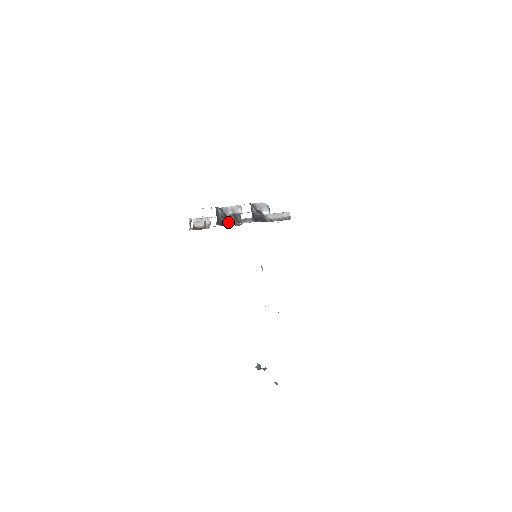
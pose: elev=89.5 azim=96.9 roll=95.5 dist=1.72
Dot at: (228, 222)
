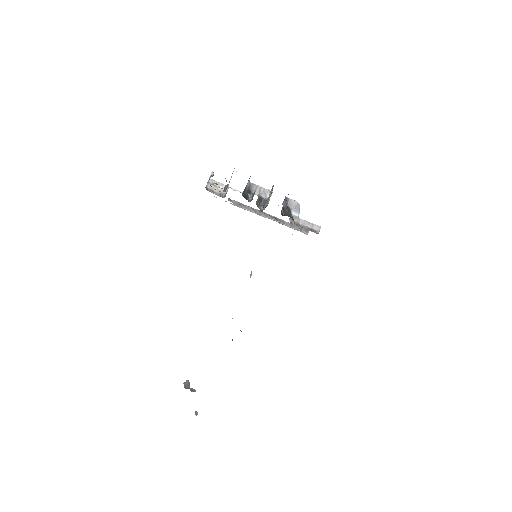
Dot at: (242, 205)
